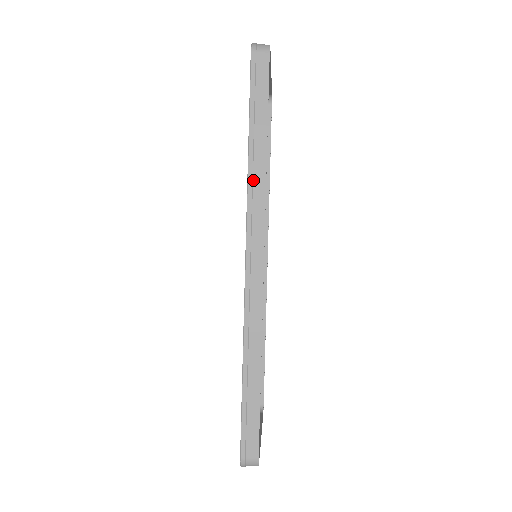
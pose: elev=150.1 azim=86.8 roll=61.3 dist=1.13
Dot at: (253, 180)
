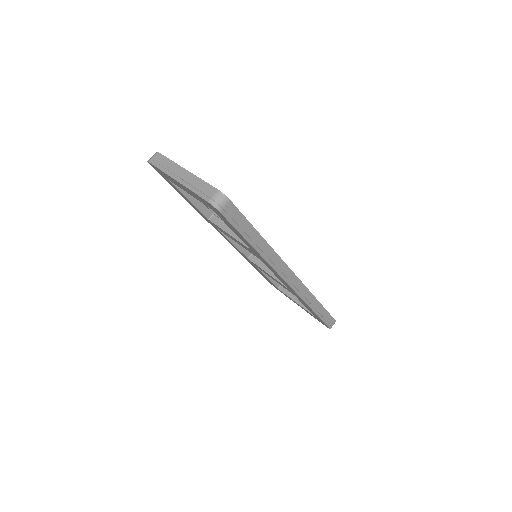
Dot at: (269, 258)
